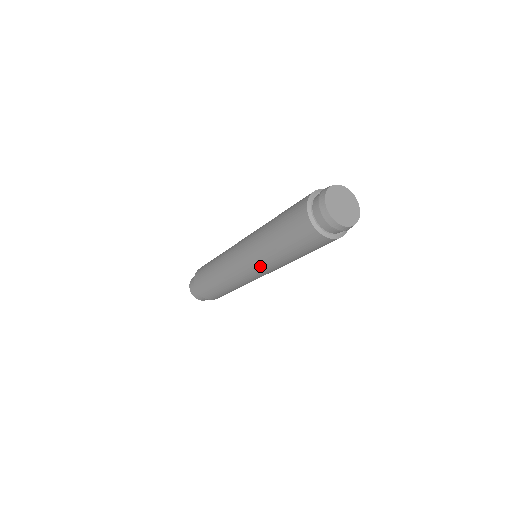
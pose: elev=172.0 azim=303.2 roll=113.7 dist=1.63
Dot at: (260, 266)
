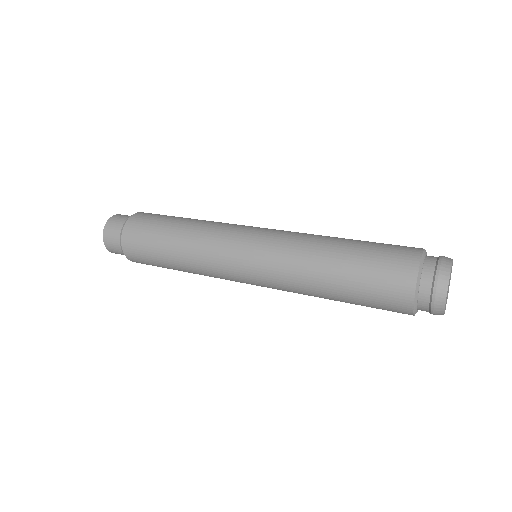
Dot at: occluded
